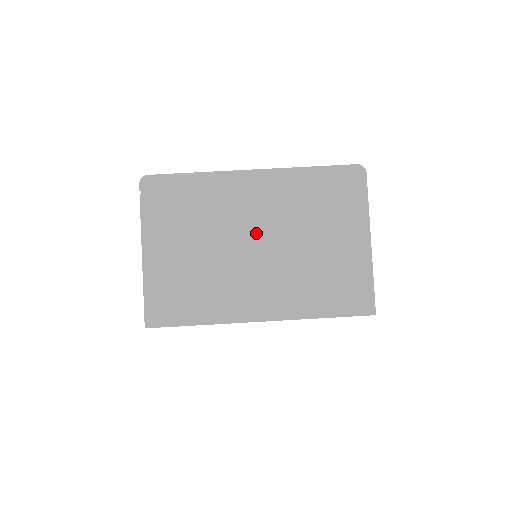
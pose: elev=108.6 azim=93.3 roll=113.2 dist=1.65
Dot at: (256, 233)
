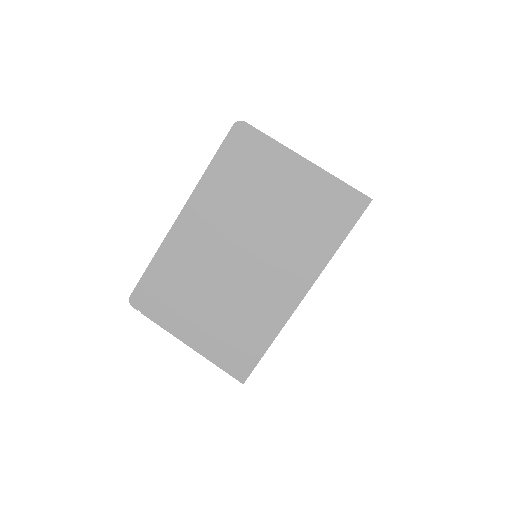
Dot at: (231, 249)
